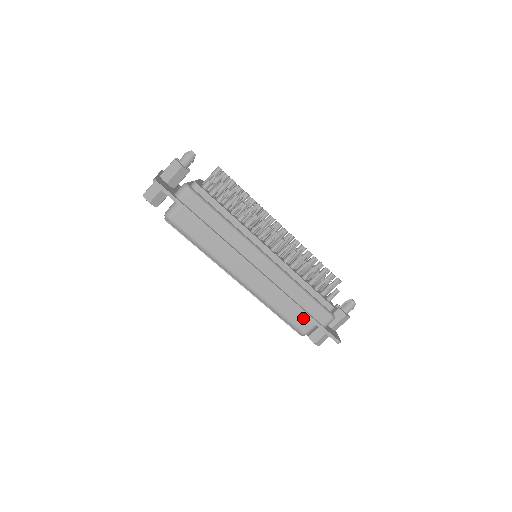
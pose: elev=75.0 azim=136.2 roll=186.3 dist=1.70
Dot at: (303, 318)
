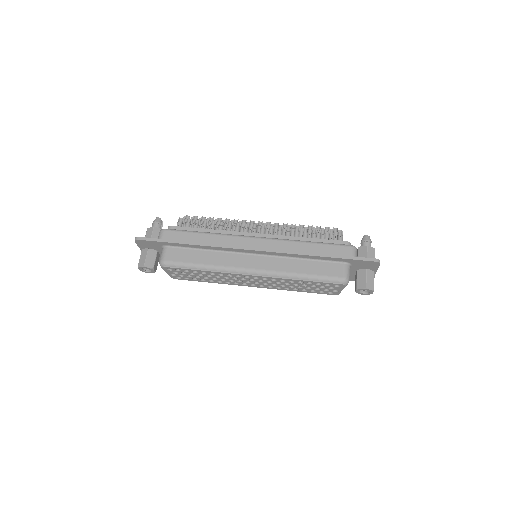
Dot at: (330, 266)
